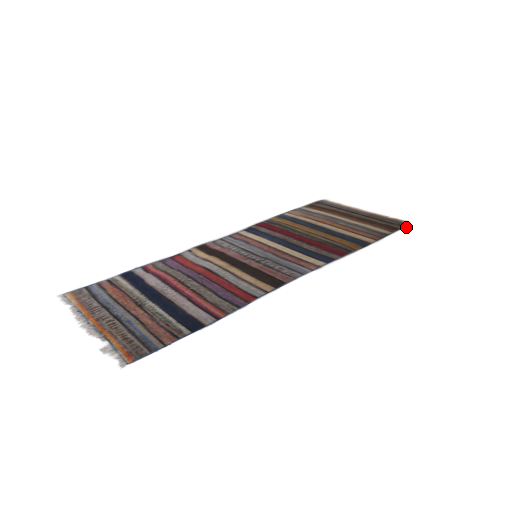
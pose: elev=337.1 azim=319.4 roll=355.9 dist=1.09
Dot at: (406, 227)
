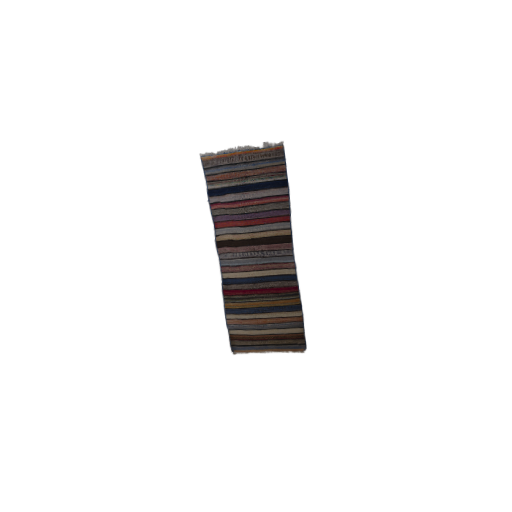
Dot at: (306, 343)
